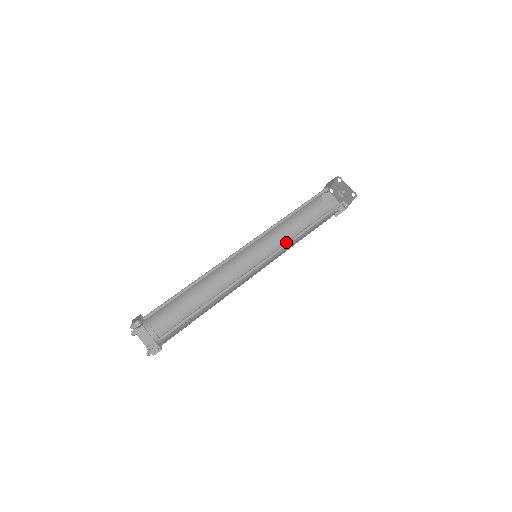
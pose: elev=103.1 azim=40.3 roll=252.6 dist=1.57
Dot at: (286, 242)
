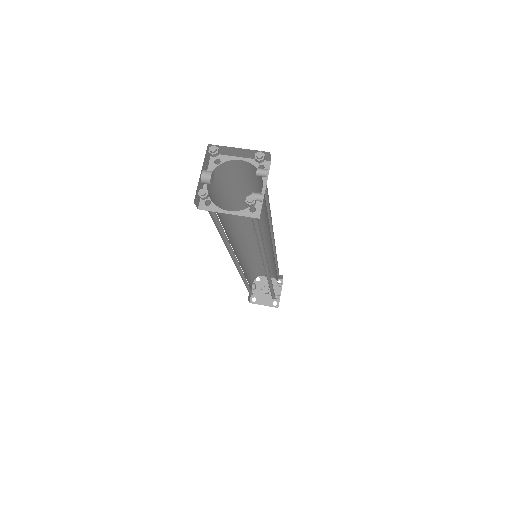
Dot at: occluded
